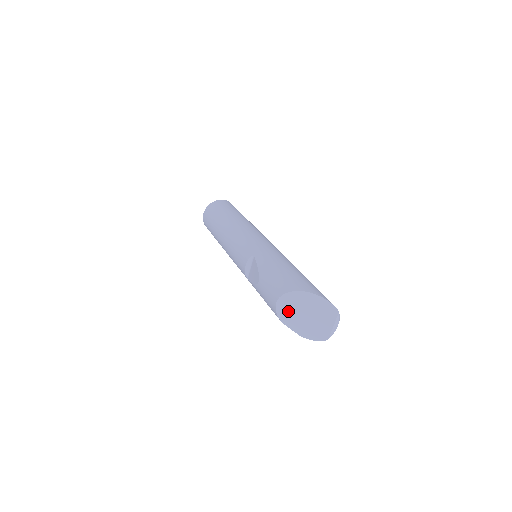
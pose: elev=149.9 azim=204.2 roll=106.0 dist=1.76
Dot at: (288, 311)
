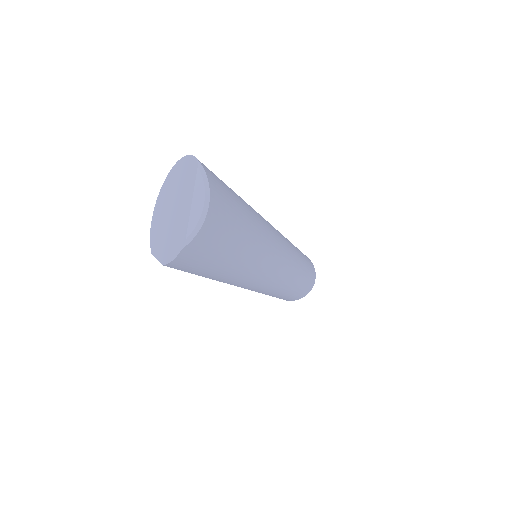
Dot at: (158, 223)
